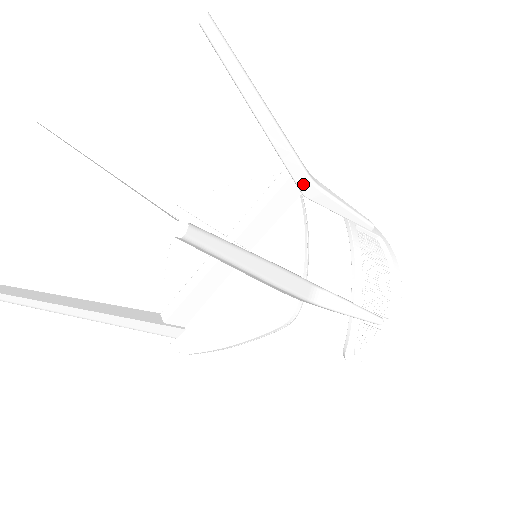
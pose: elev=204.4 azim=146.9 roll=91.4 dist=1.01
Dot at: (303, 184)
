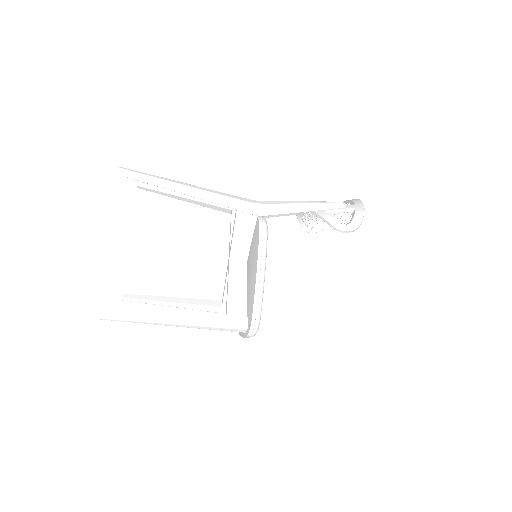
Dot at: occluded
